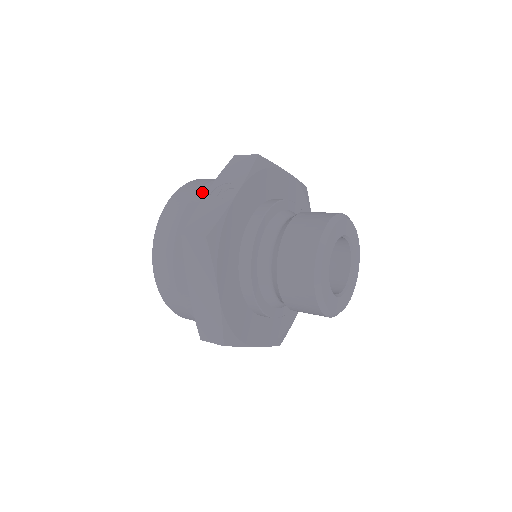
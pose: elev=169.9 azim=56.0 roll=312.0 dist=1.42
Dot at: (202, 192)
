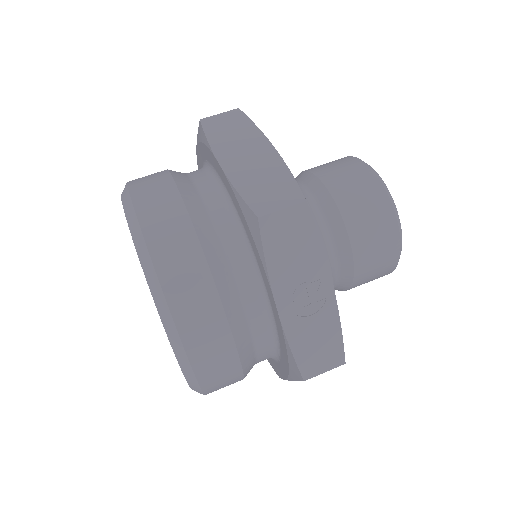
Dot at: (224, 290)
